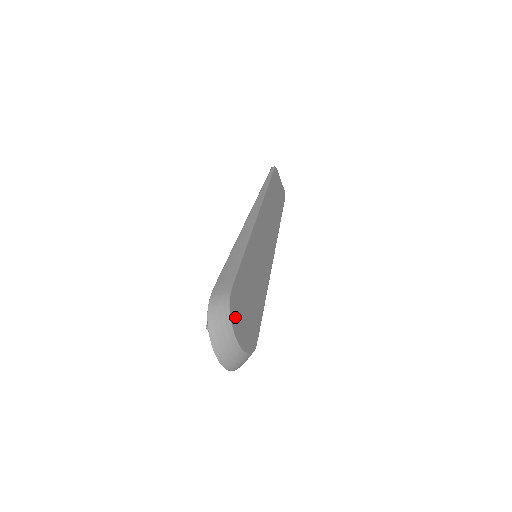
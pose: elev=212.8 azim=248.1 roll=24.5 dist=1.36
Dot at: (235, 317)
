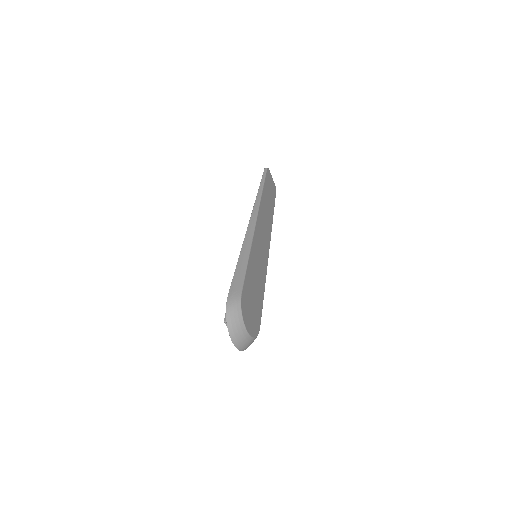
Dot at: (245, 314)
